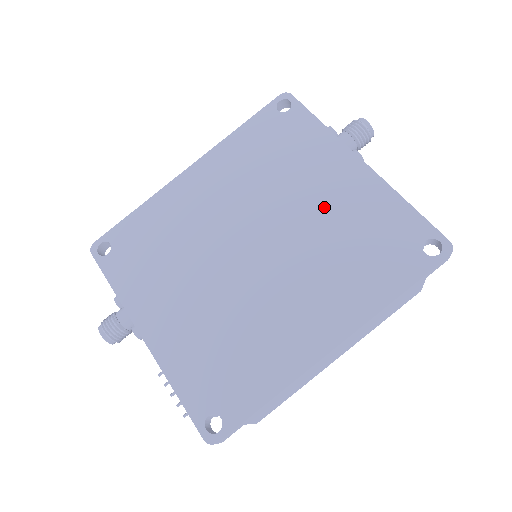
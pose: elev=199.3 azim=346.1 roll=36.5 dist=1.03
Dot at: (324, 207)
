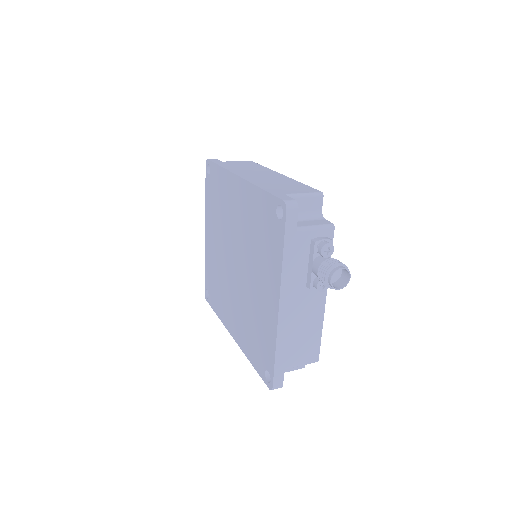
Dot at: (257, 295)
